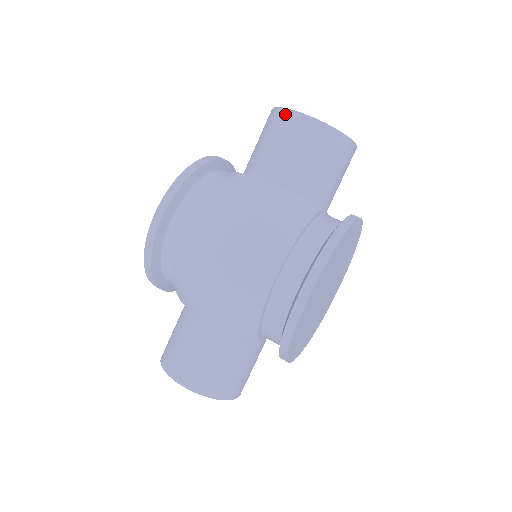
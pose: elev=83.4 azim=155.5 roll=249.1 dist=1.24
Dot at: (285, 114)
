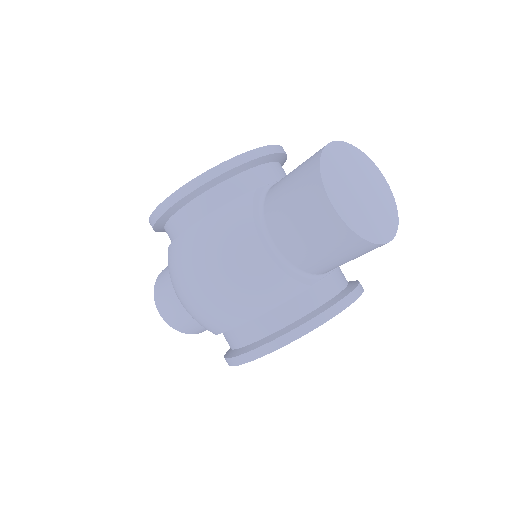
Dot at: (317, 187)
